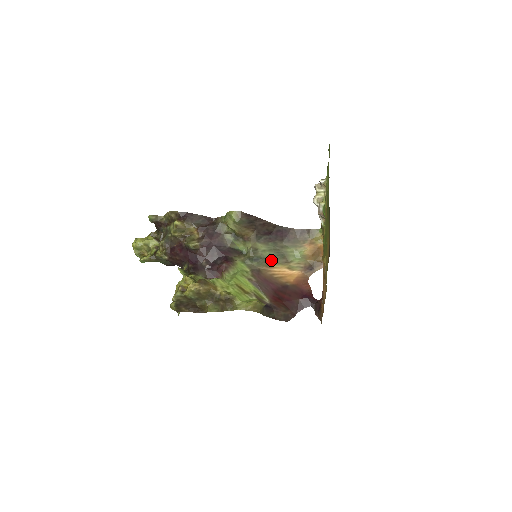
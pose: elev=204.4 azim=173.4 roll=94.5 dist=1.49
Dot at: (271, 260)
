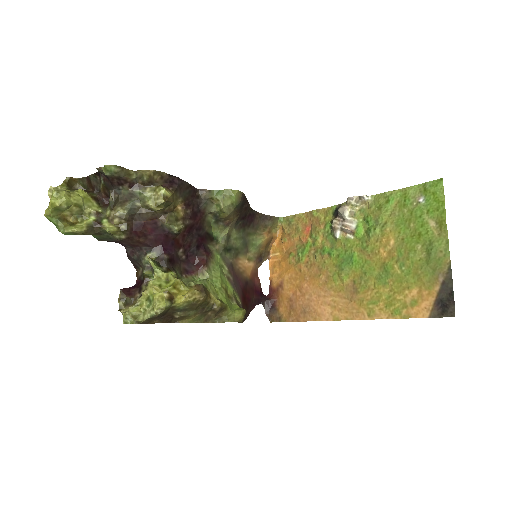
Dot at: (239, 250)
